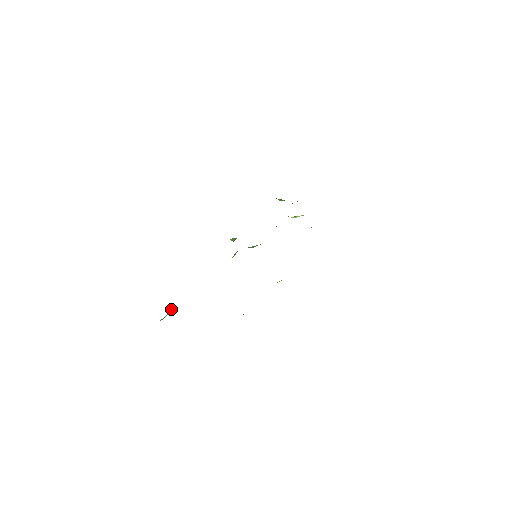
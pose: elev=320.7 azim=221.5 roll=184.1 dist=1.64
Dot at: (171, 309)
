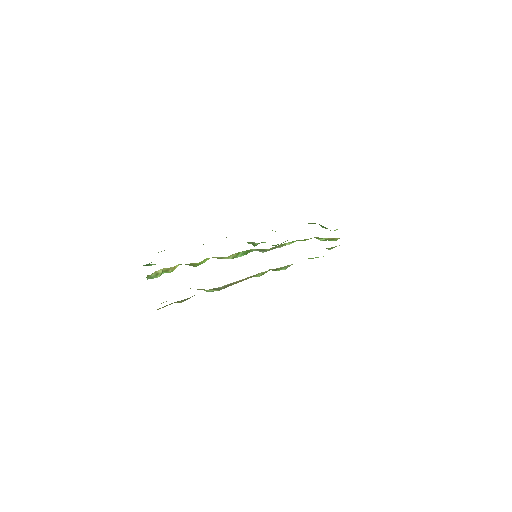
Dot at: (158, 272)
